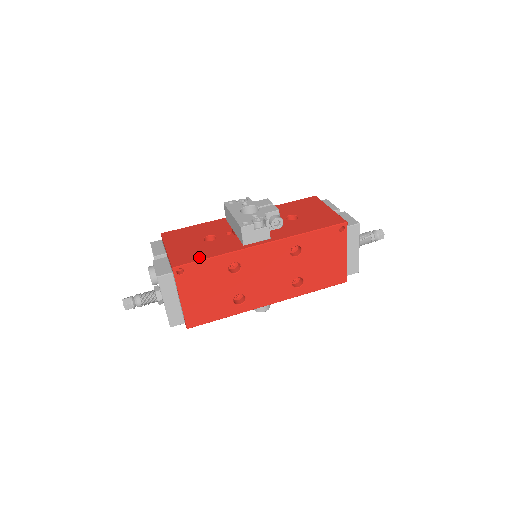
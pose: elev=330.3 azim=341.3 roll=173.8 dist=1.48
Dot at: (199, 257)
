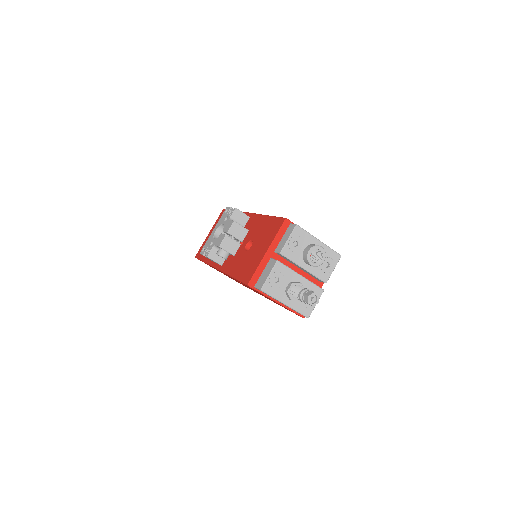
Dot at: (203, 256)
